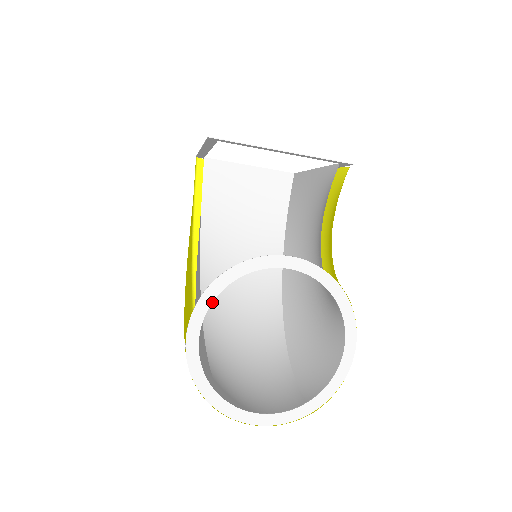
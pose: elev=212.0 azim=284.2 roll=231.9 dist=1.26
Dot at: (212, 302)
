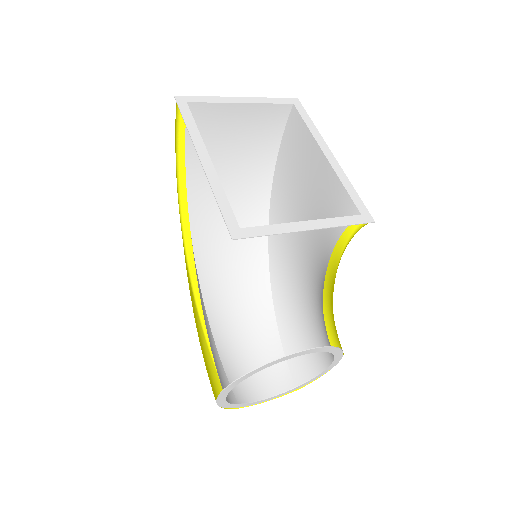
Dot at: occluded
